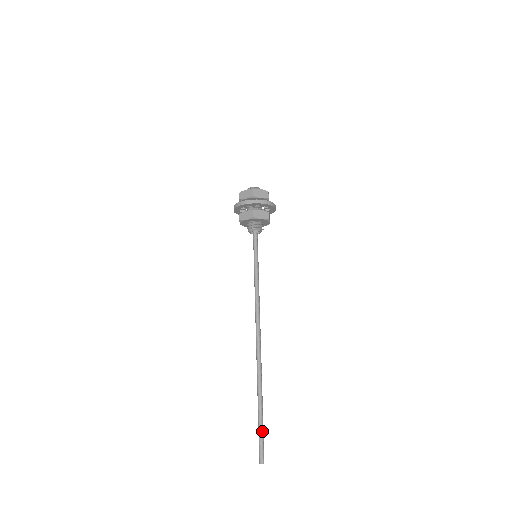
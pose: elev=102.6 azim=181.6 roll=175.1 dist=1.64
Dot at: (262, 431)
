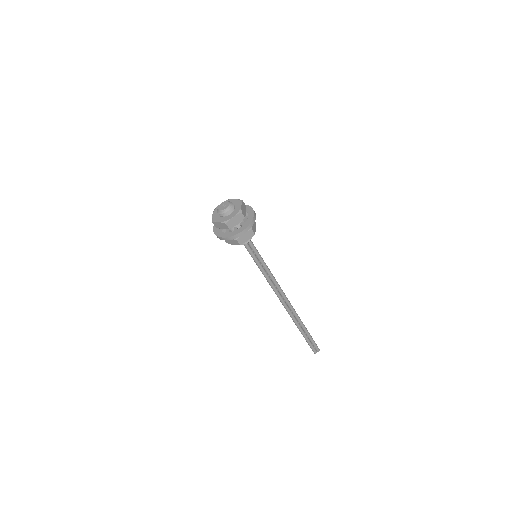
Dot at: (308, 343)
